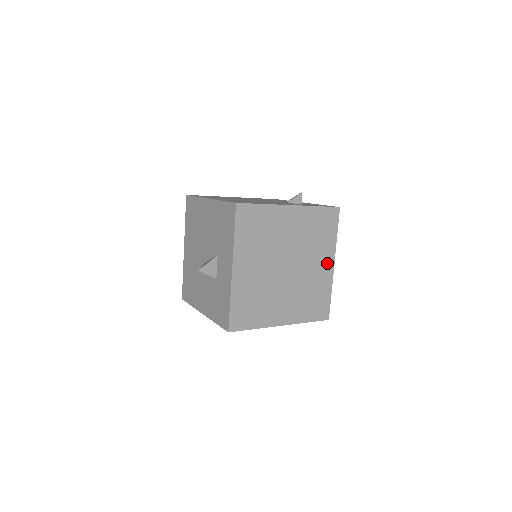
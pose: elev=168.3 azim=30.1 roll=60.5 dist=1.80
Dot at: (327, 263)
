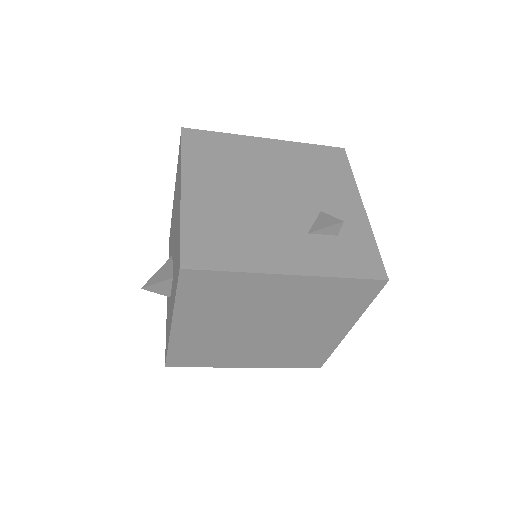
Dot at: (337, 328)
